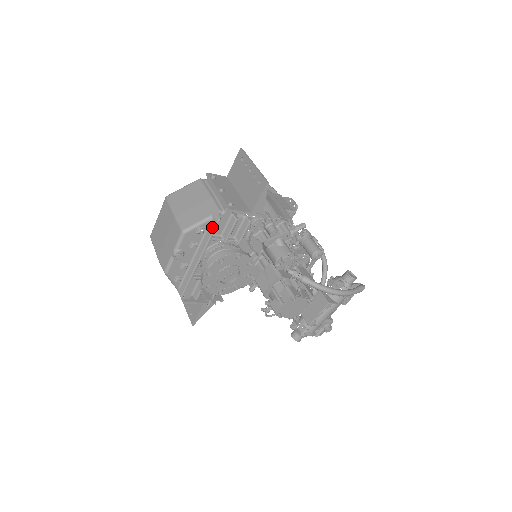
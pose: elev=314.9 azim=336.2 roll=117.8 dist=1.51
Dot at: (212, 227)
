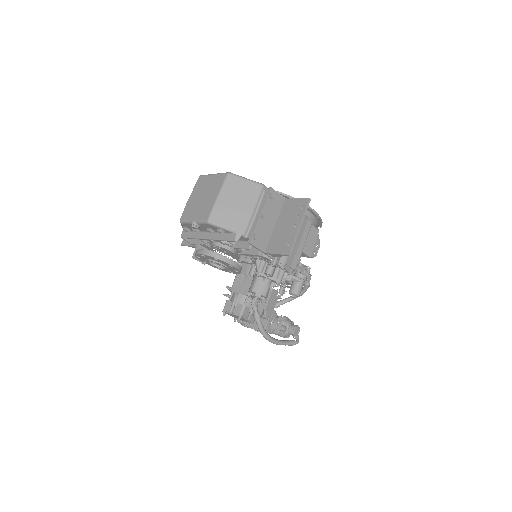
Dot at: (229, 238)
